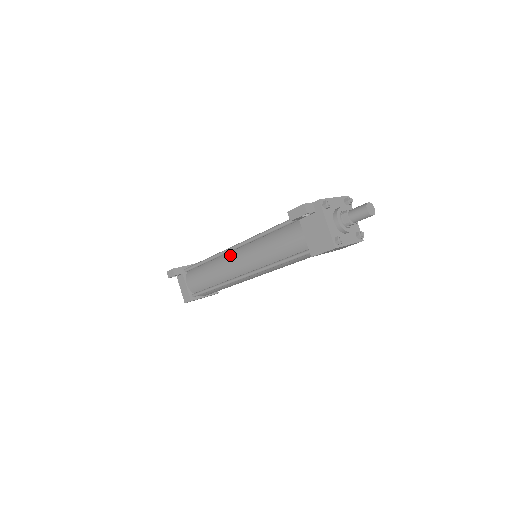
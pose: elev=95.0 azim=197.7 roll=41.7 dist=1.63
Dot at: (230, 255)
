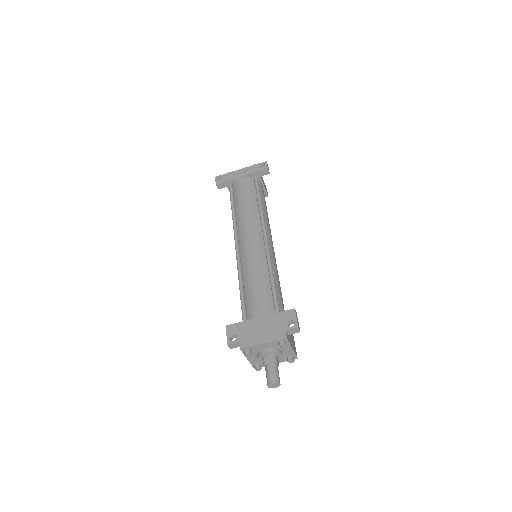
Dot at: occluded
